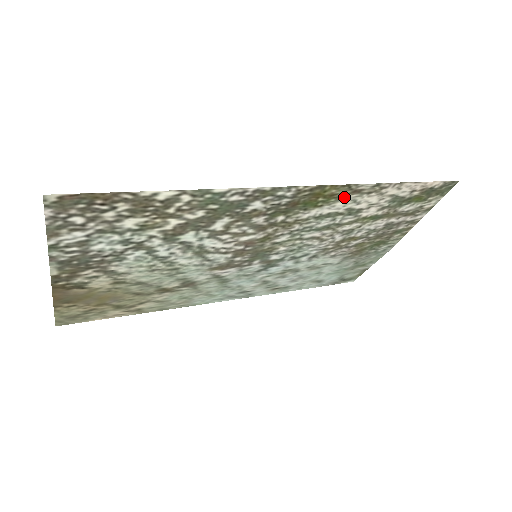
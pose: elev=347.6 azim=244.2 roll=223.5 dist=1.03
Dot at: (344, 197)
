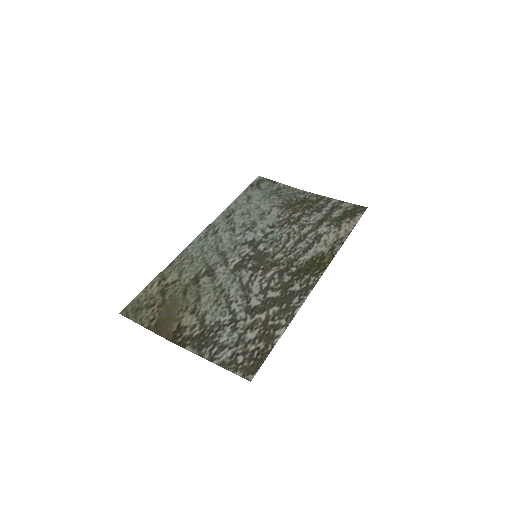
Dot at: (325, 251)
